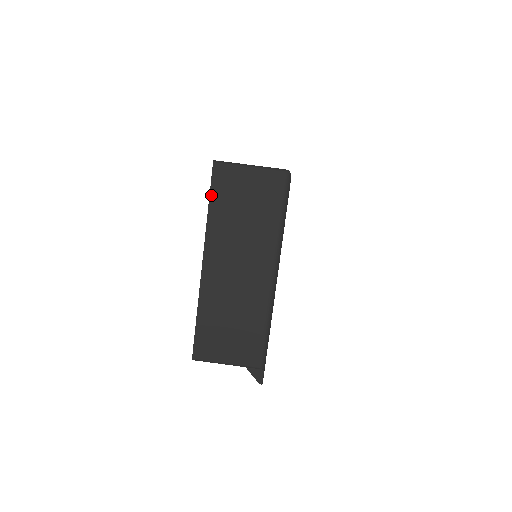
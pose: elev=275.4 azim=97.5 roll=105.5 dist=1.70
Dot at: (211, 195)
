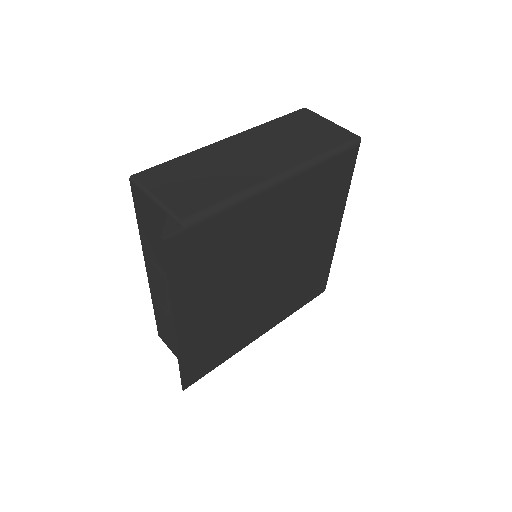
Dot at: (284, 116)
